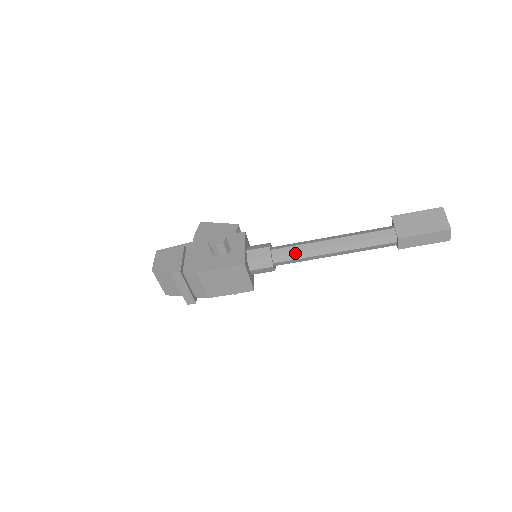
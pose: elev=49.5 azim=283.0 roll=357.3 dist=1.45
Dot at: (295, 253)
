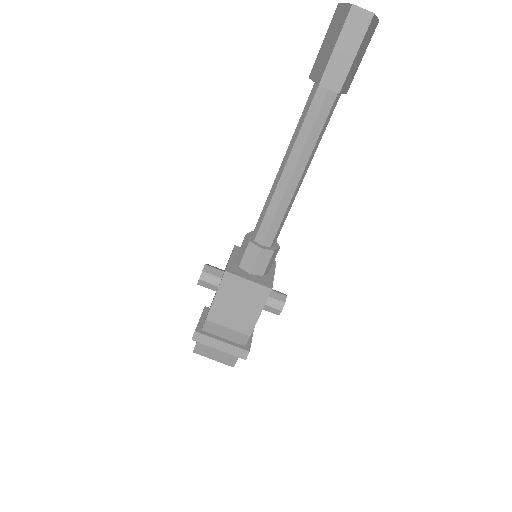
Dot at: (266, 215)
